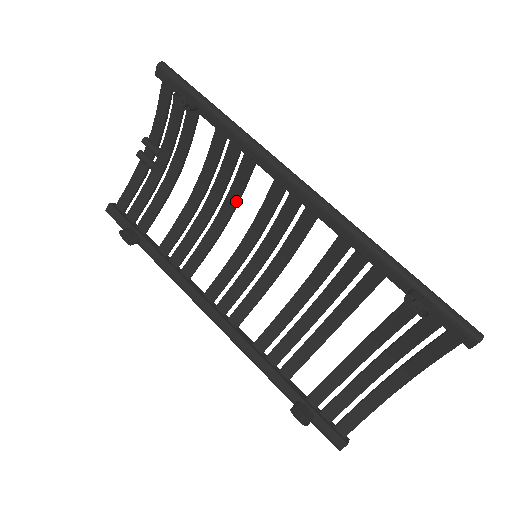
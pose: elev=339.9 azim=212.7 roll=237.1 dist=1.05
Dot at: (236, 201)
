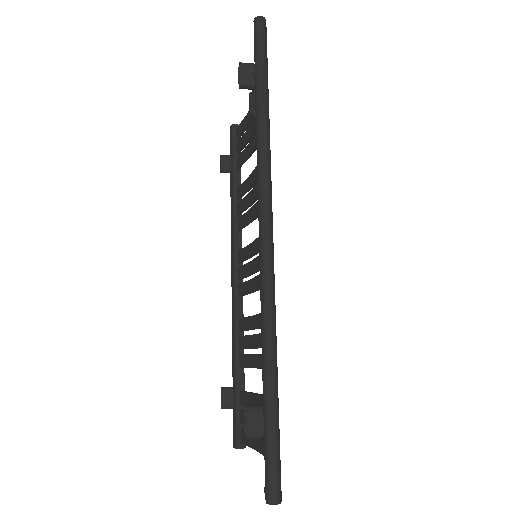
Dot at: occluded
